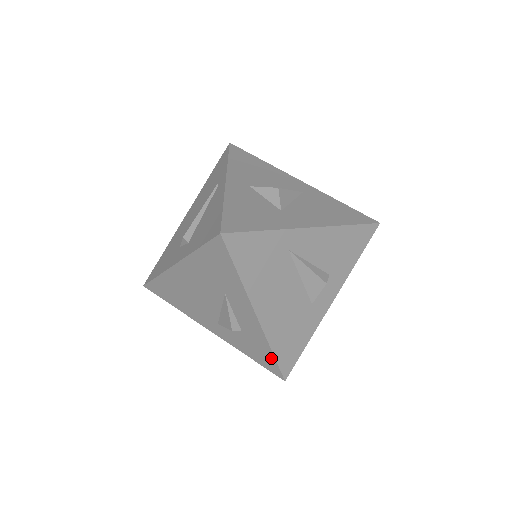
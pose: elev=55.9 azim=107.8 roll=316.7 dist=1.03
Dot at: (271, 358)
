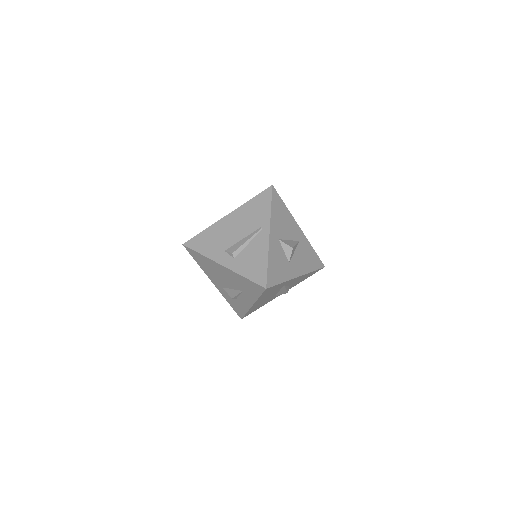
Dot at: (243, 313)
